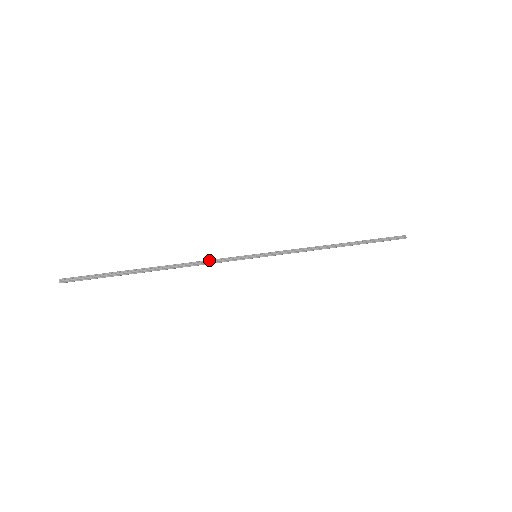
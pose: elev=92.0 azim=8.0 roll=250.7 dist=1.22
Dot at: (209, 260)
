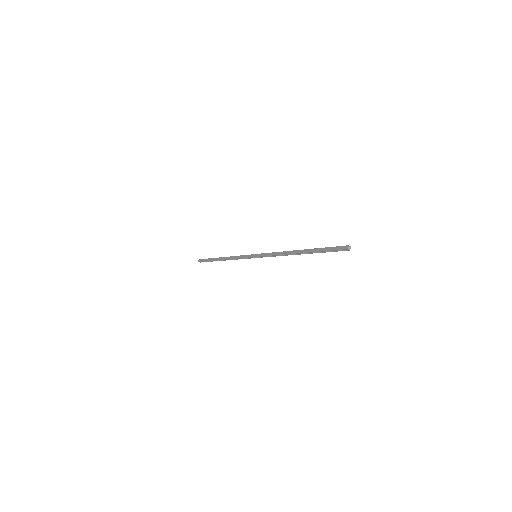
Dot at: (237, 258)
